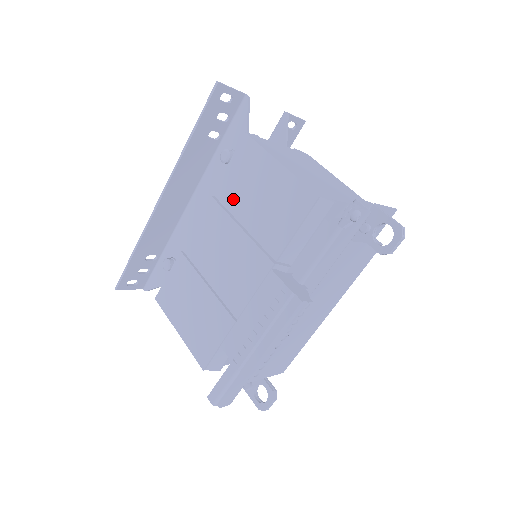
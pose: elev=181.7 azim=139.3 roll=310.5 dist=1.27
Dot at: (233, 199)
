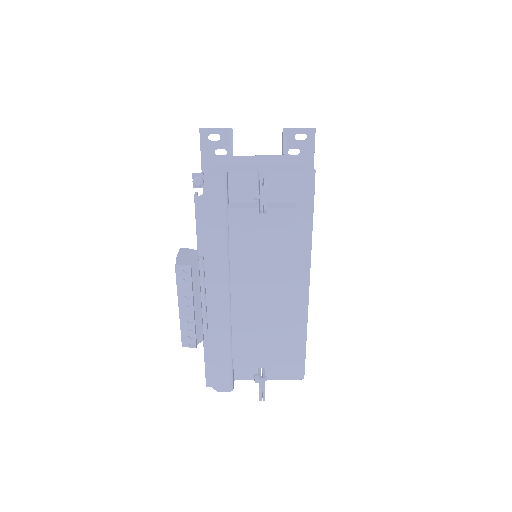
Dot at: occluded
